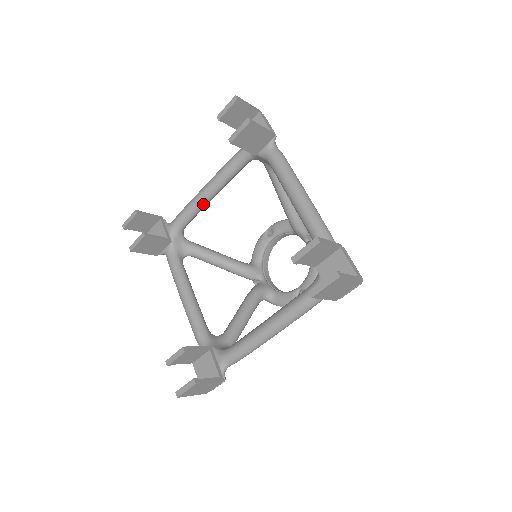
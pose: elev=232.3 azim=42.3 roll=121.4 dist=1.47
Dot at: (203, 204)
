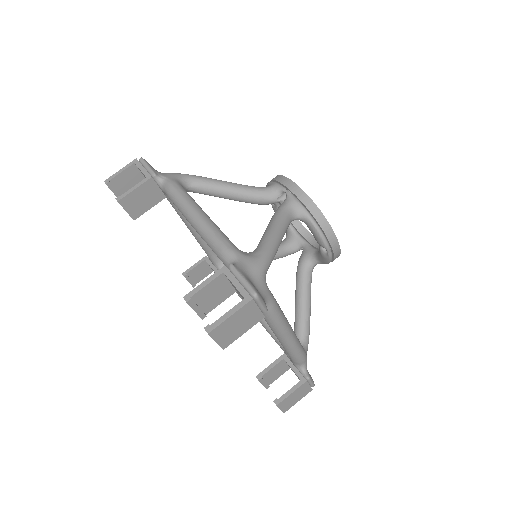
Dot at: occluded
